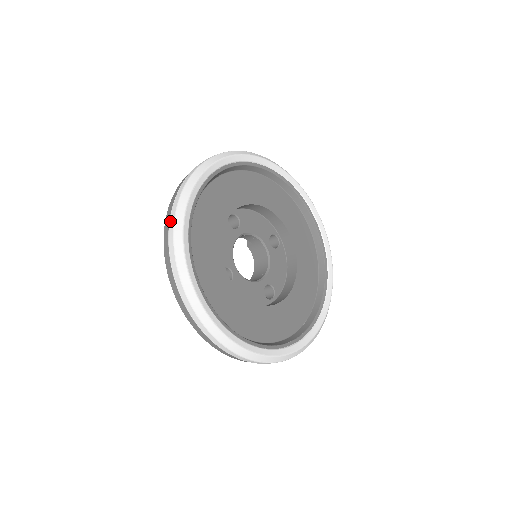
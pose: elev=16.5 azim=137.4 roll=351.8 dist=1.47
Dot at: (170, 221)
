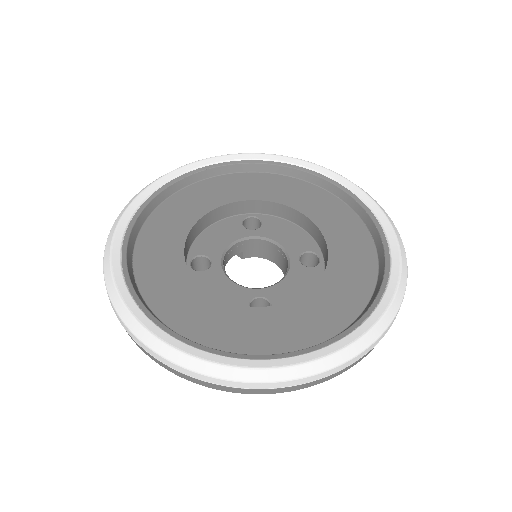
Dot at: (149, 353)
